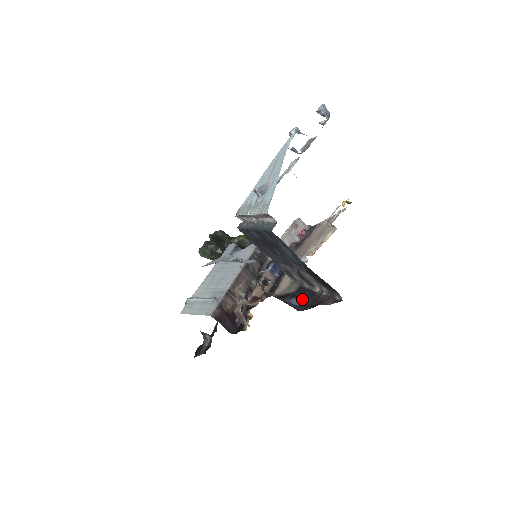
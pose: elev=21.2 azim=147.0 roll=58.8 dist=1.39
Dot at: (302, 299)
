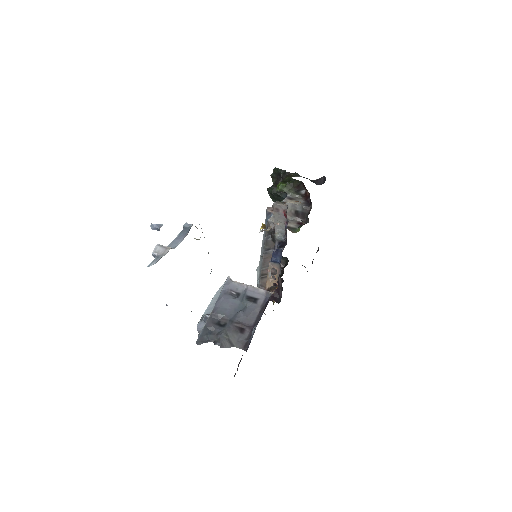
Dot at: (253, 334)
